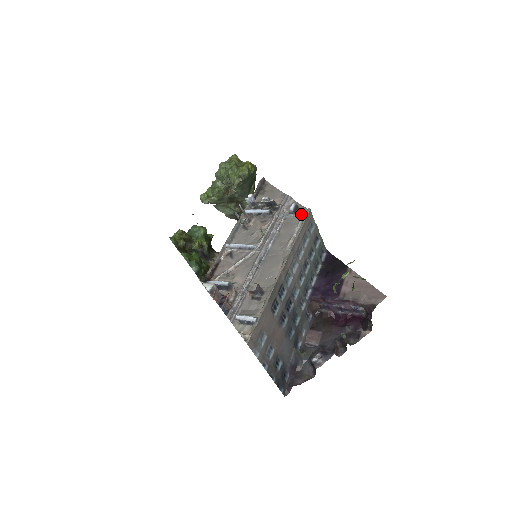
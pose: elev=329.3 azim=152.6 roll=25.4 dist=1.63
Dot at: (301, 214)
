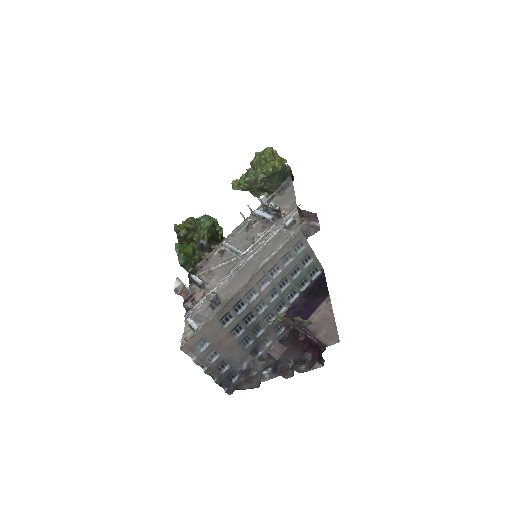
Dot at: (292, 232)
